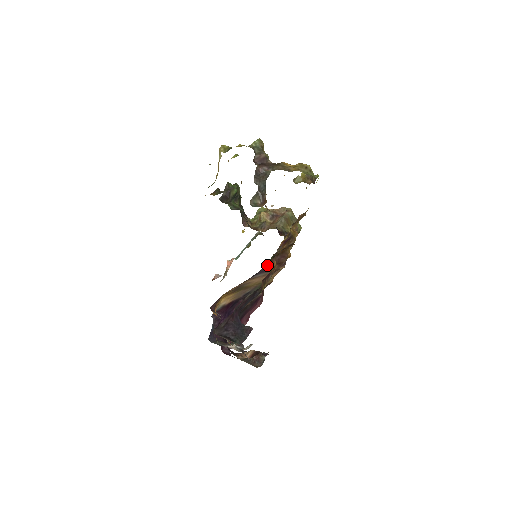
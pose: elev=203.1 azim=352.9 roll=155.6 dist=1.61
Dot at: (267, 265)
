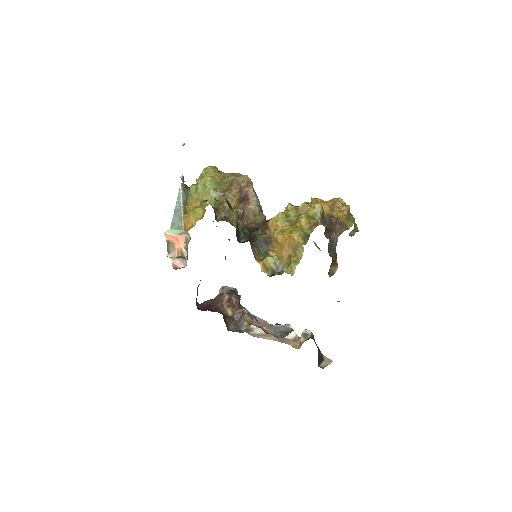
Dot at: occluded
